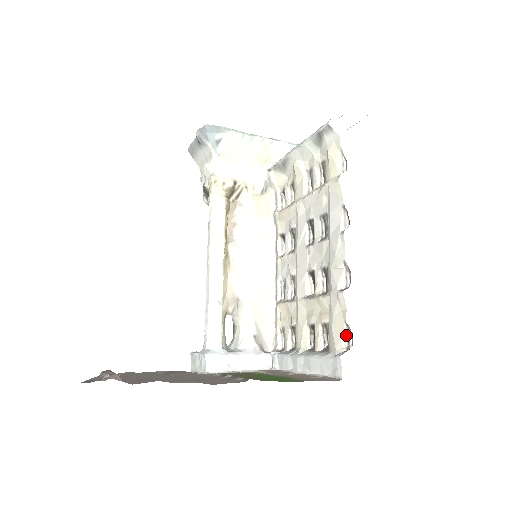
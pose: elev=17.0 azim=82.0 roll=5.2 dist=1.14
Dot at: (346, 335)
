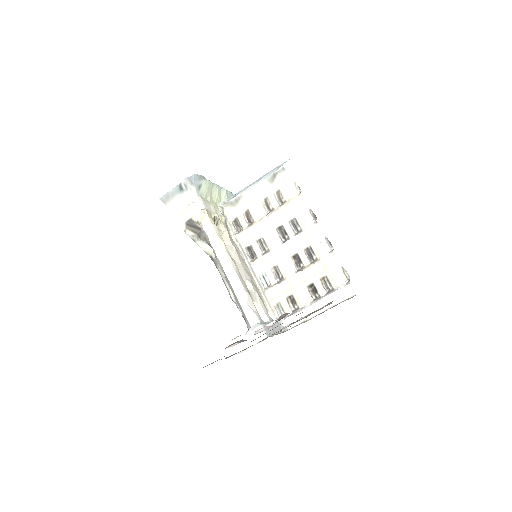
Dot at: (344, 274)
